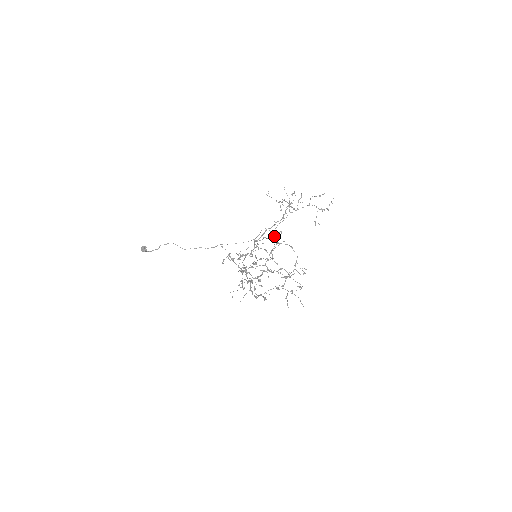
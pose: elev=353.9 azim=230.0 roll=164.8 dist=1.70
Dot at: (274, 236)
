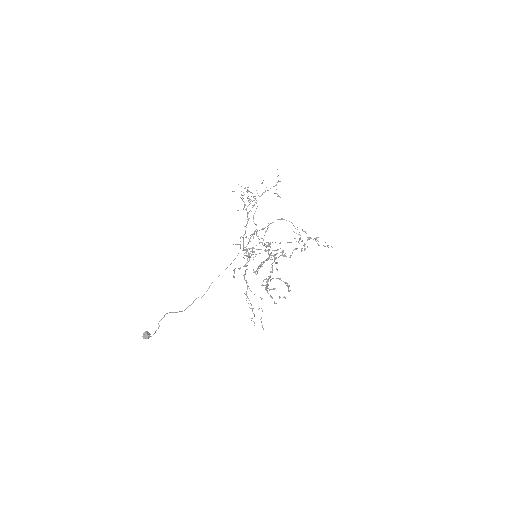
Dot at: occluded
